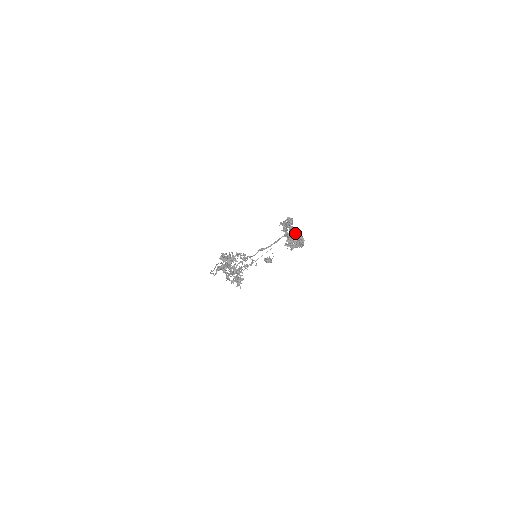
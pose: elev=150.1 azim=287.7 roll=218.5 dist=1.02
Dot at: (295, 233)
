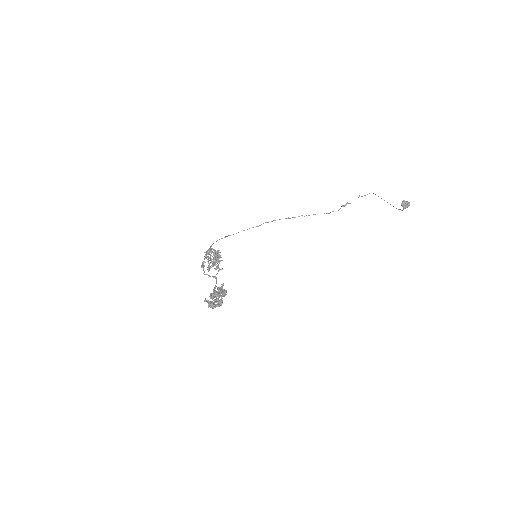
Dot at: occluded
